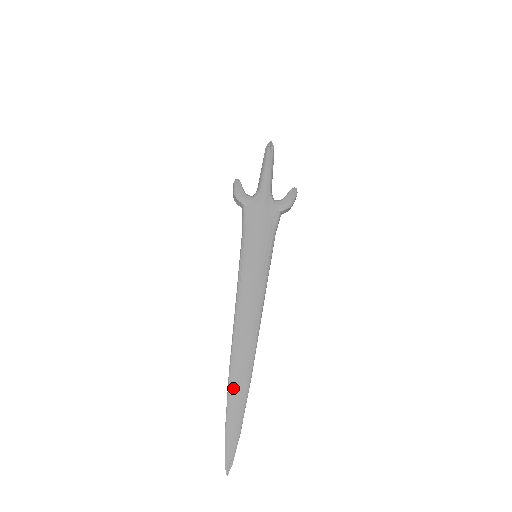
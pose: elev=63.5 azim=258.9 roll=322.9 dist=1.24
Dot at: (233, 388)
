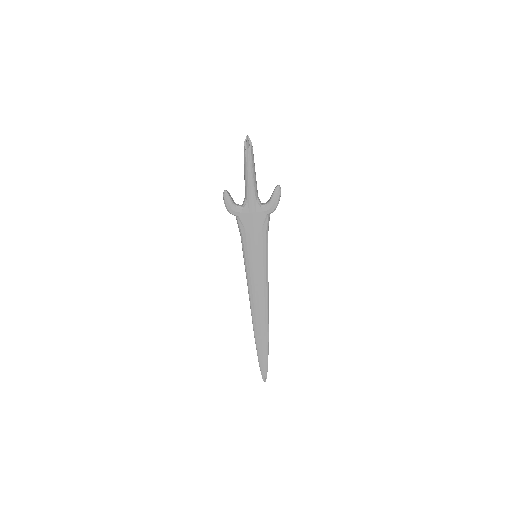
Dot at: (258, 344)
